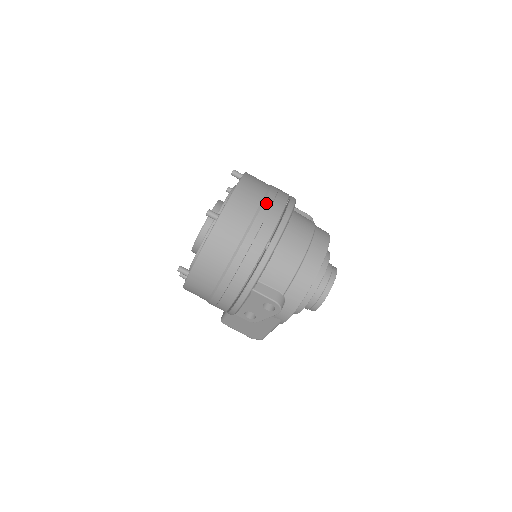
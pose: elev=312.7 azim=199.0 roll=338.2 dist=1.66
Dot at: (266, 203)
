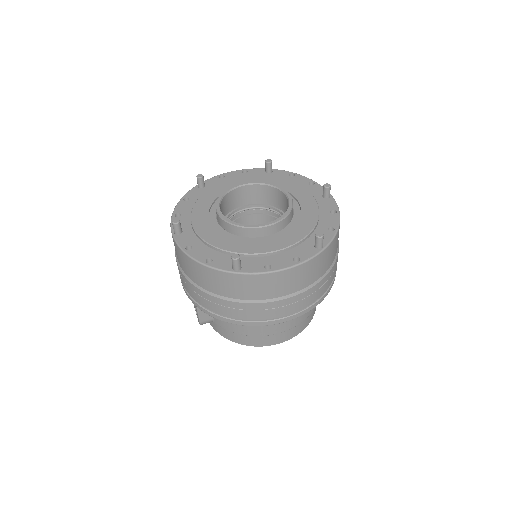
Dot at: (286, 301)
